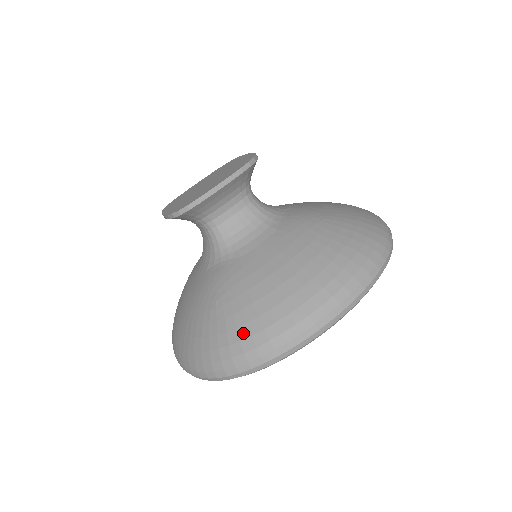
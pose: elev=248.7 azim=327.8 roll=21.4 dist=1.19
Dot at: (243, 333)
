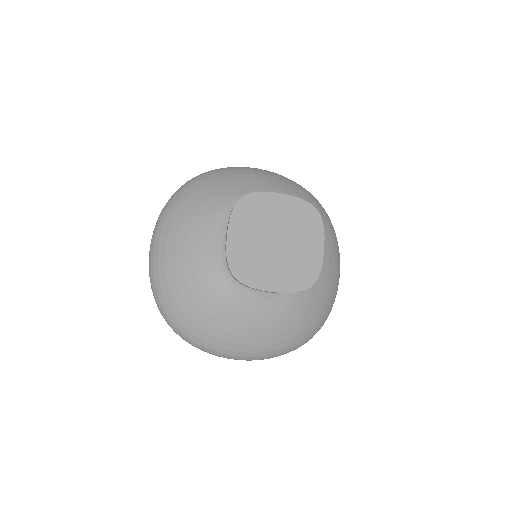
Dot at: (196, 332)
